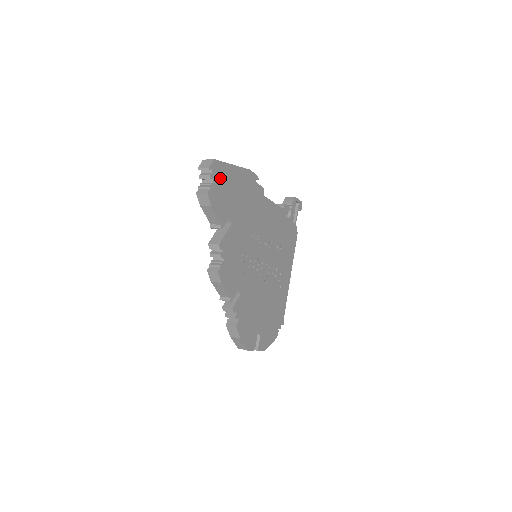
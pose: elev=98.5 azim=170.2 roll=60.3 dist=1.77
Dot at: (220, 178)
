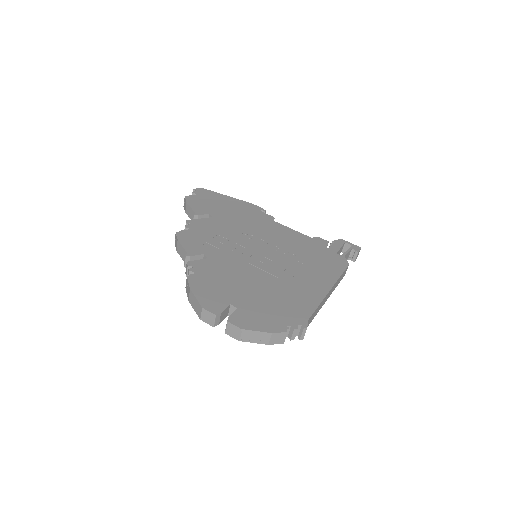
Dot at: (206, 196)
